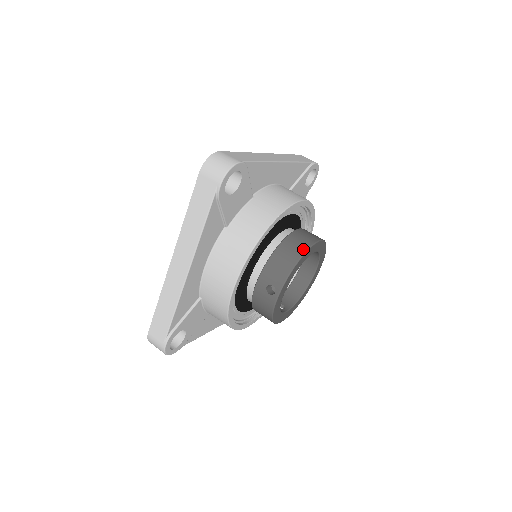
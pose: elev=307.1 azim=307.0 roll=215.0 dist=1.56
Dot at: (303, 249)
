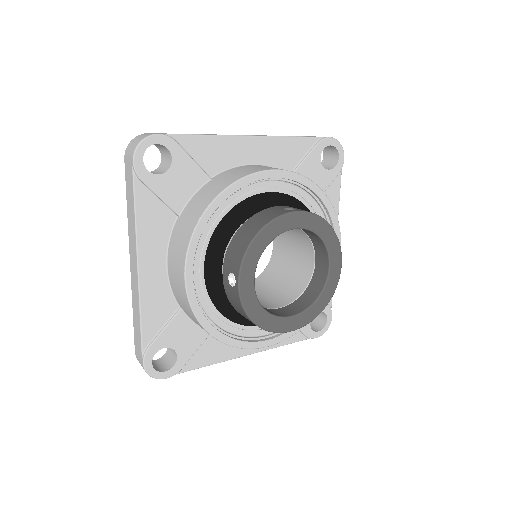
Dot at: (335, 235)
